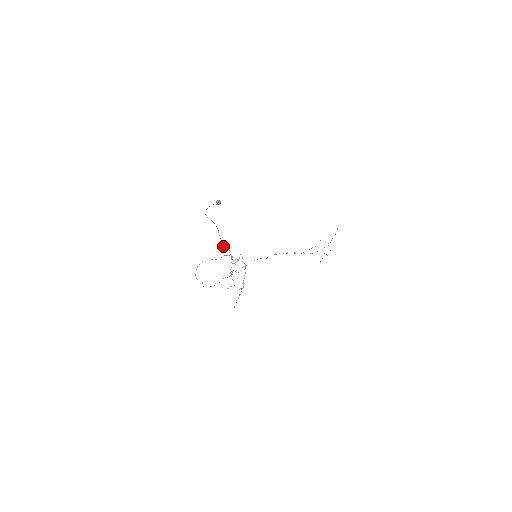
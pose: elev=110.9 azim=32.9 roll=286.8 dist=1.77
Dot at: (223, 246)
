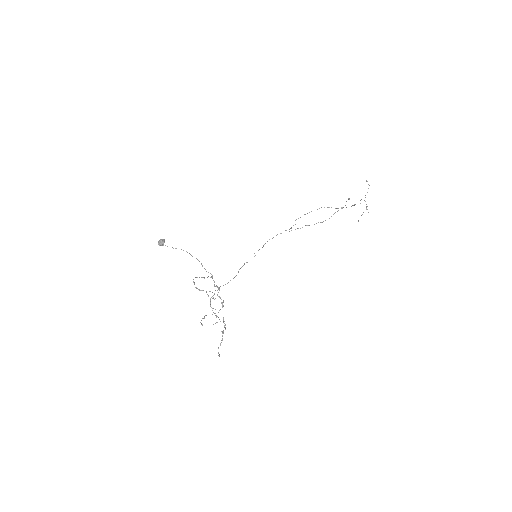
Dot at: occluded
